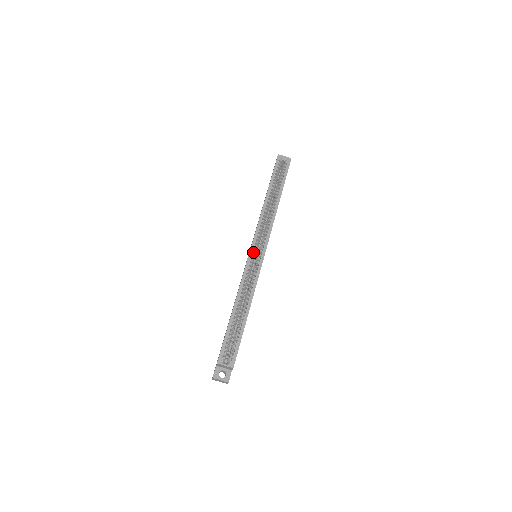
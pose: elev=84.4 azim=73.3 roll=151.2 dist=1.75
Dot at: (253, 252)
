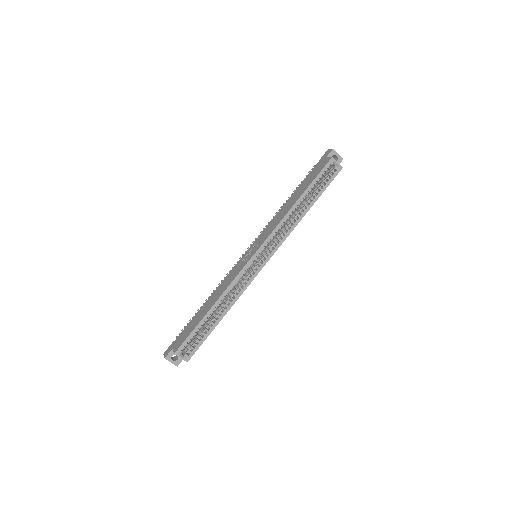
Dot at: (255, 258)
